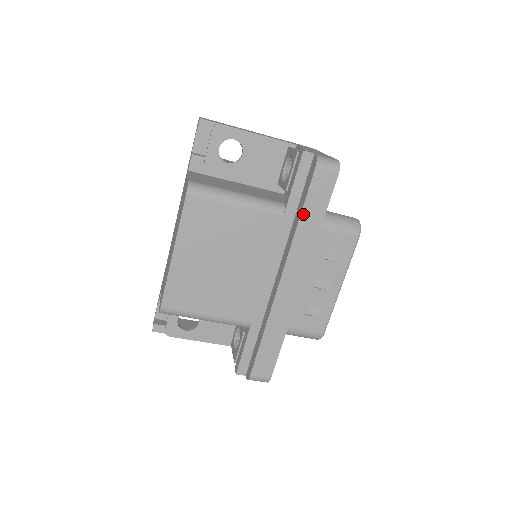
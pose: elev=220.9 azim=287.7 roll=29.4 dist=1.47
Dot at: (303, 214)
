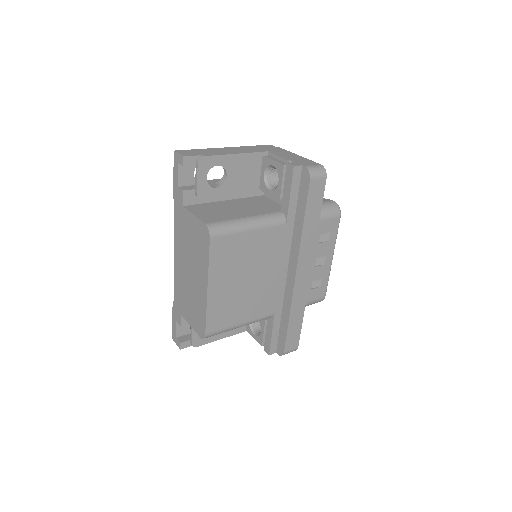
Dot at: (305, 219)
